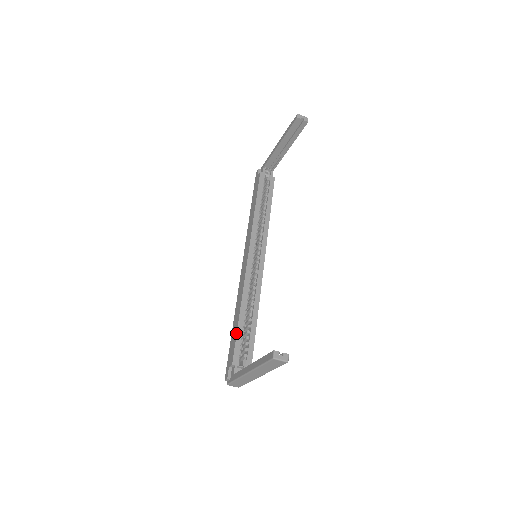
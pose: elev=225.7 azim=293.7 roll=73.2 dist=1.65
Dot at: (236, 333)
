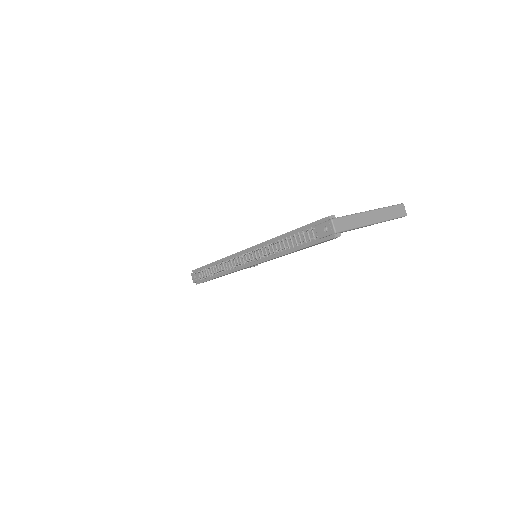
Dot at: occluded
